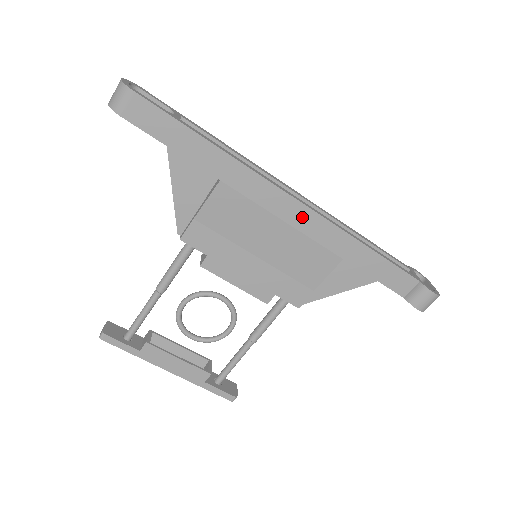
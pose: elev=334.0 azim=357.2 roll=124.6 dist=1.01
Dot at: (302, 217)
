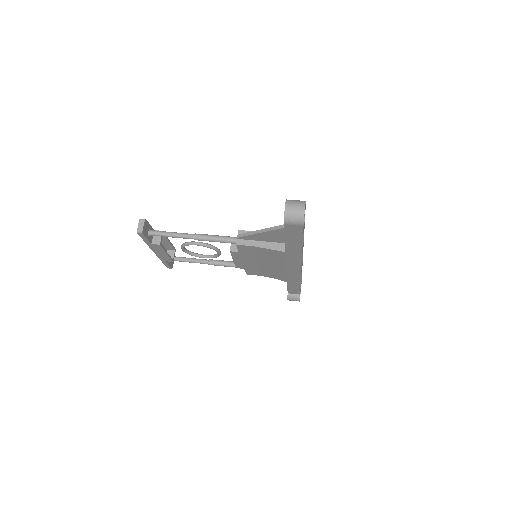
Dot at: (294, 271)
